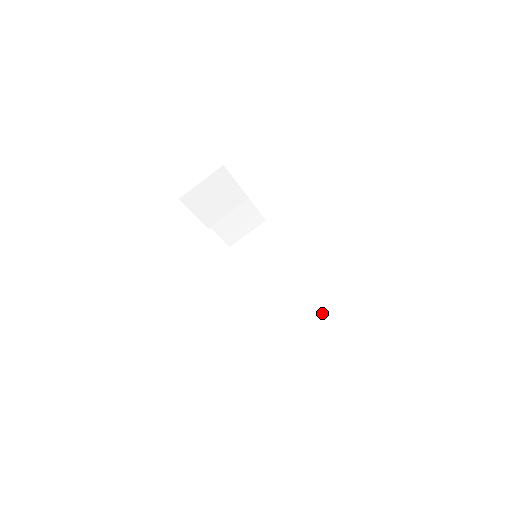
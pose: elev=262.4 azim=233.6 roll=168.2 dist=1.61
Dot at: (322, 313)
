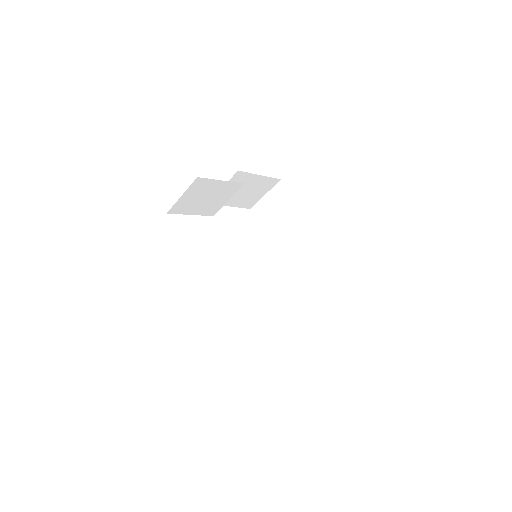
Dot at: (334, 299)
